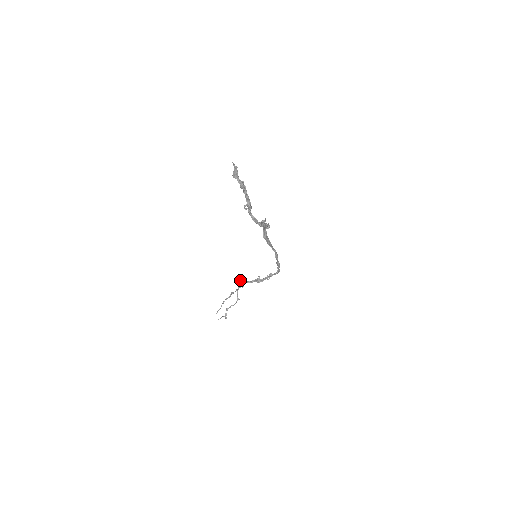
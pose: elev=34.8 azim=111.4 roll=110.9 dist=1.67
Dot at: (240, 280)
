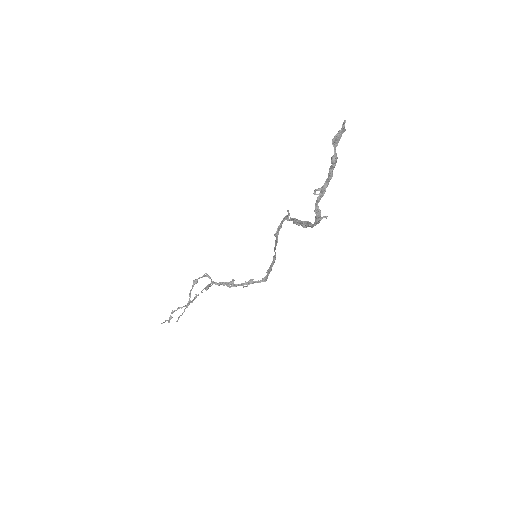
Dot at: (199, 277)
